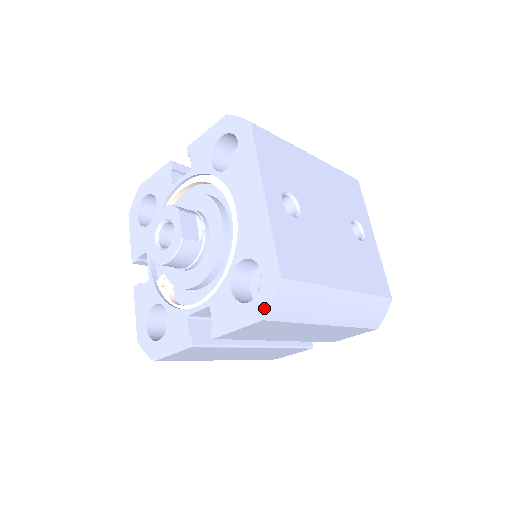
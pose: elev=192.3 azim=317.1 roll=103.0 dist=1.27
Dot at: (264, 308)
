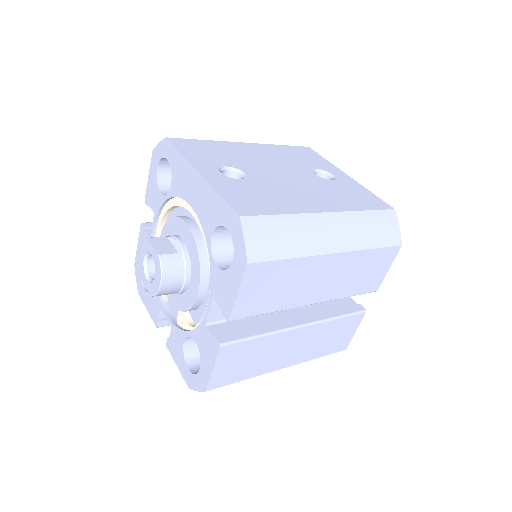
Dot at: (243, 253)
